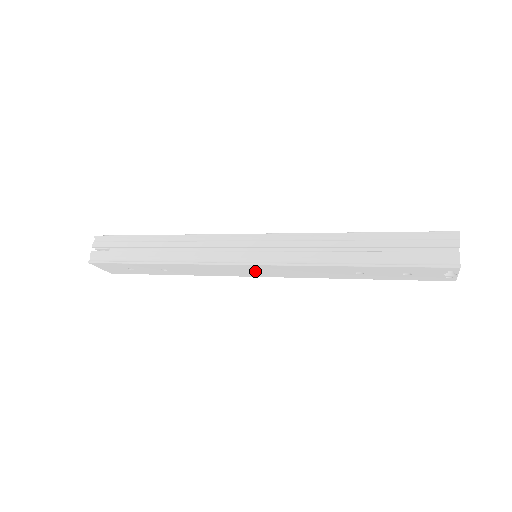
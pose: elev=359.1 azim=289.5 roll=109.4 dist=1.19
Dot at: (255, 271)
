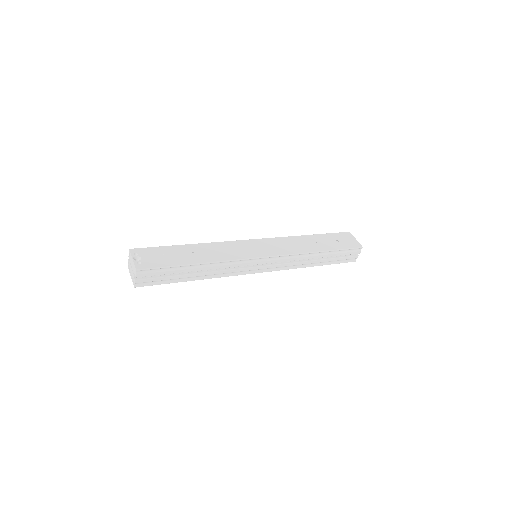
Dot at: occluded
